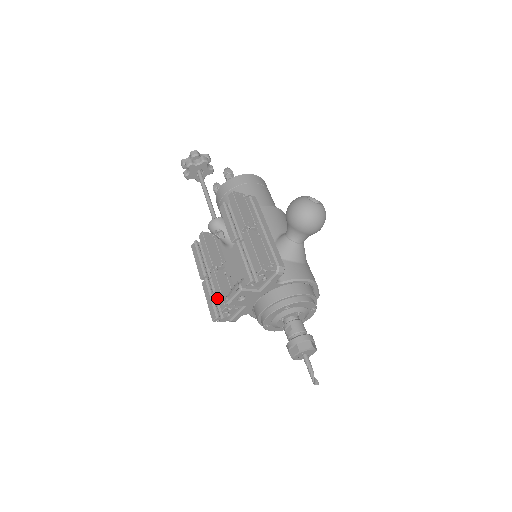
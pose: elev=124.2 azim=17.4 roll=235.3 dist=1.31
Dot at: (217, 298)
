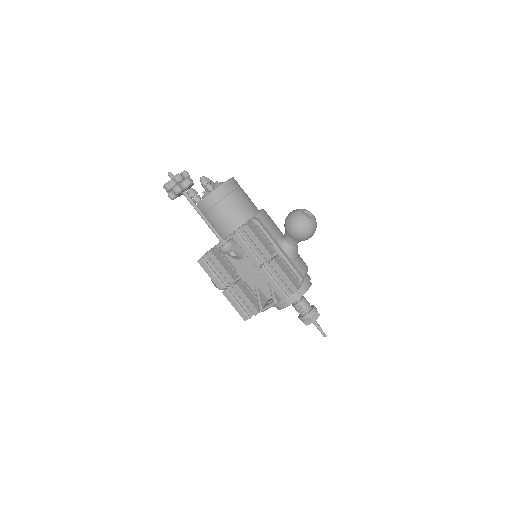
Dot at: (241, 302)
